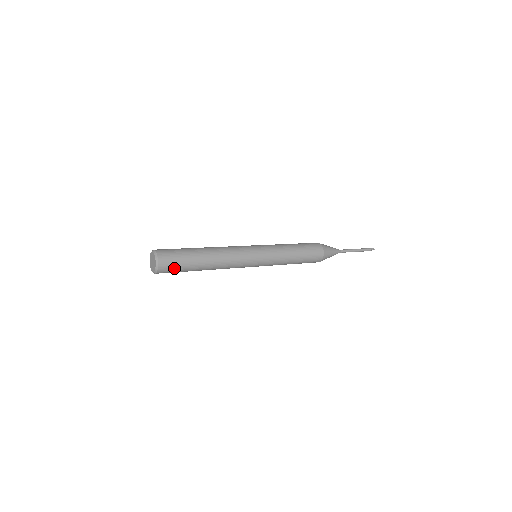
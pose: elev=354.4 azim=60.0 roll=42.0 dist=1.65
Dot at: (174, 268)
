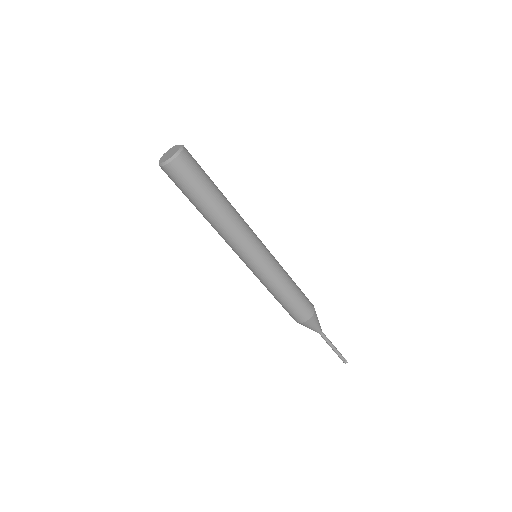
Dot at: (195, 169)
